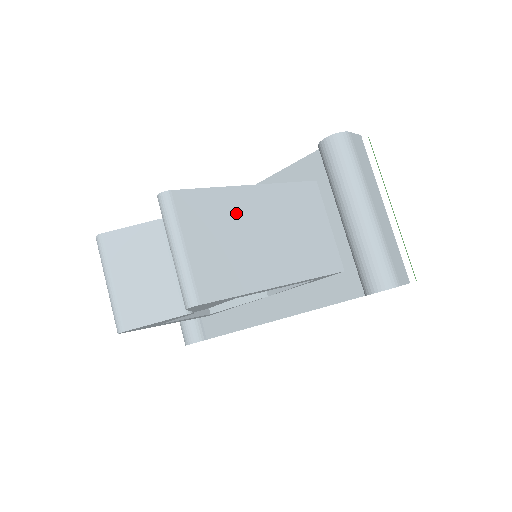
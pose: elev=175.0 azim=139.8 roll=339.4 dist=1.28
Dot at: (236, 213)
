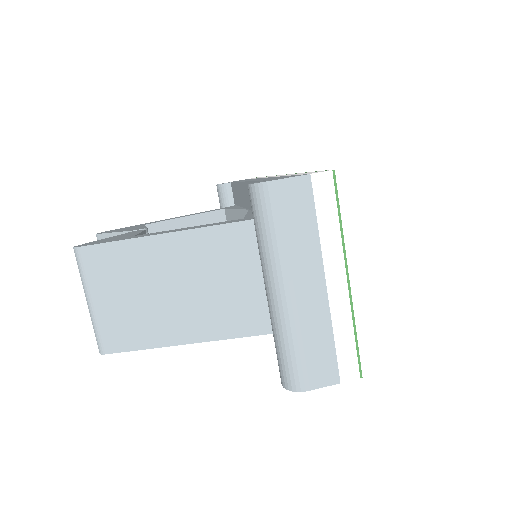
Dot at: (148, 267)
